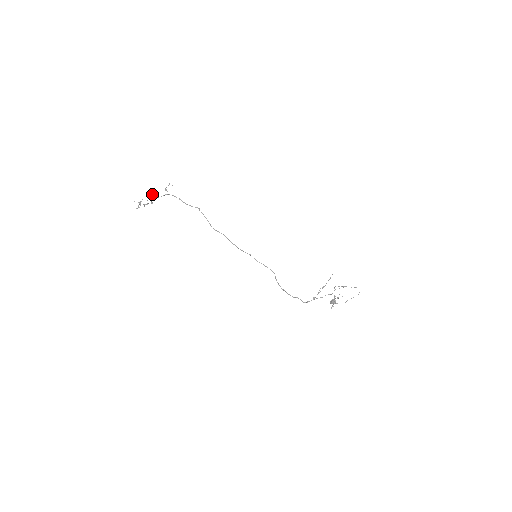
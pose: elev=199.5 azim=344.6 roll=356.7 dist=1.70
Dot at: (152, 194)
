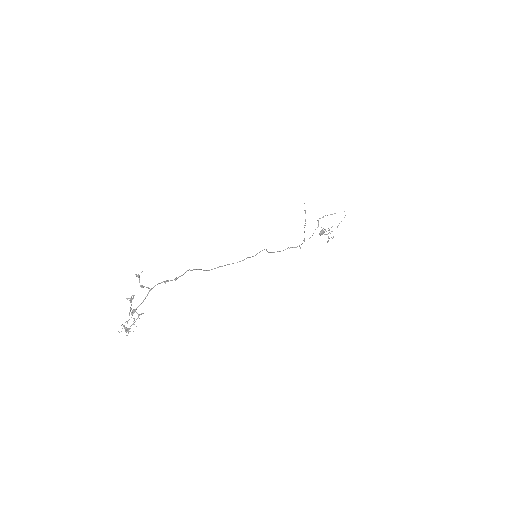
Dot at: occluded
